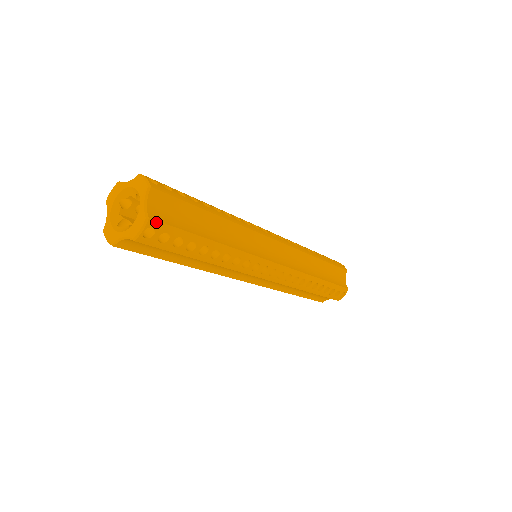
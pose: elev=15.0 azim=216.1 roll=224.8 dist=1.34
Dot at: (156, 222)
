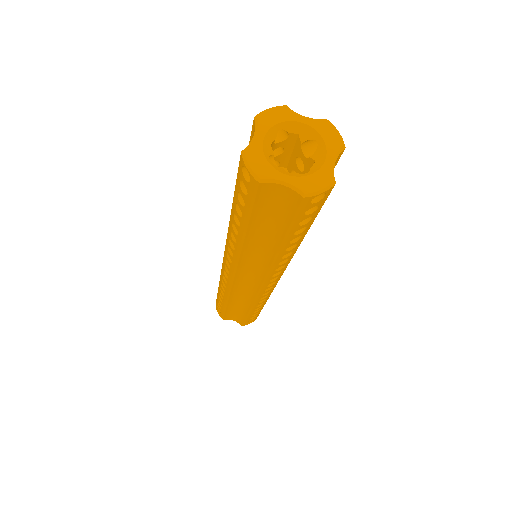
Dot at: (330, 191)
